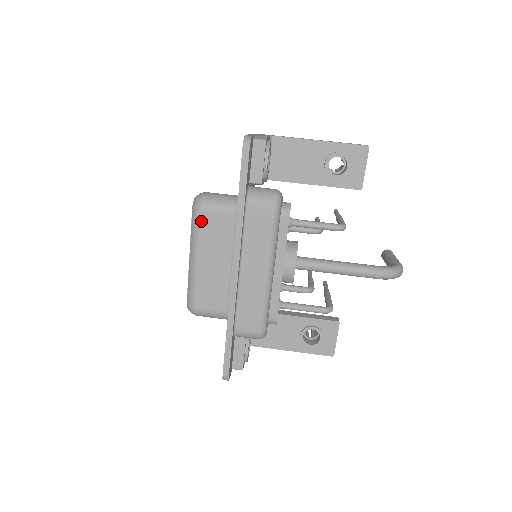
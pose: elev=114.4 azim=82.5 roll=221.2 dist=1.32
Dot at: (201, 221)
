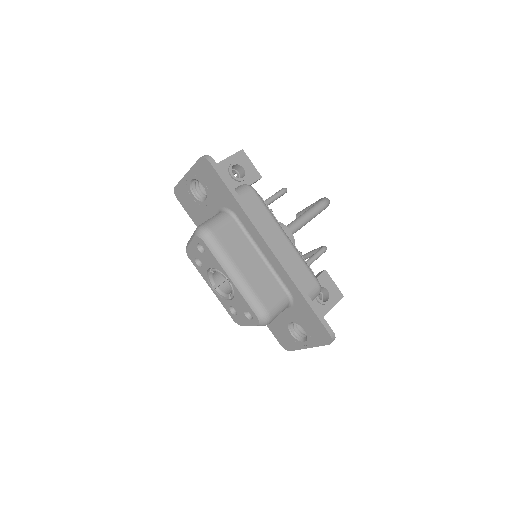
Dot at: (218, 241)
